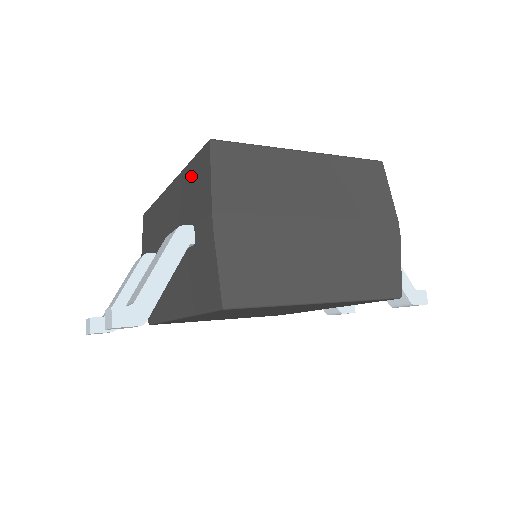
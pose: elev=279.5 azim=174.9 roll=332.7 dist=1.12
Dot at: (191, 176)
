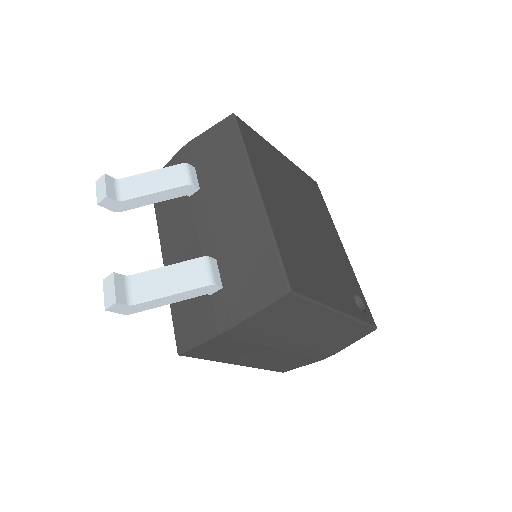
Dot at: (262, 257)
